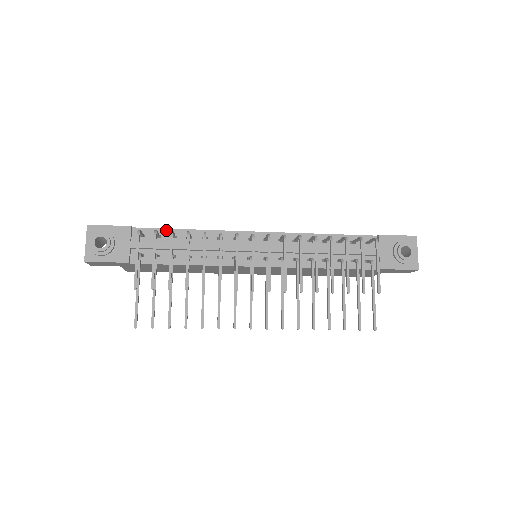
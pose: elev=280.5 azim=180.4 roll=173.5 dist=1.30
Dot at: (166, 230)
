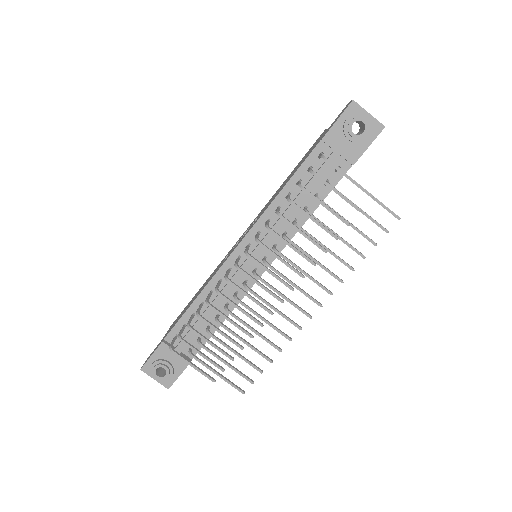
Dot at: (183, 317)
